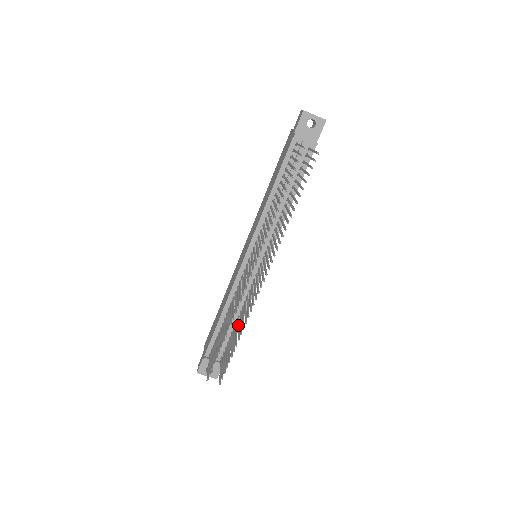
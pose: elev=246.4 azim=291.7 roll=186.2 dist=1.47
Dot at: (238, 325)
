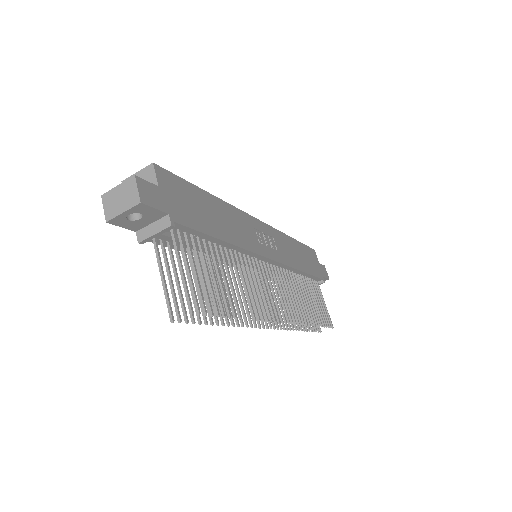
Dot at: (303, 295)
